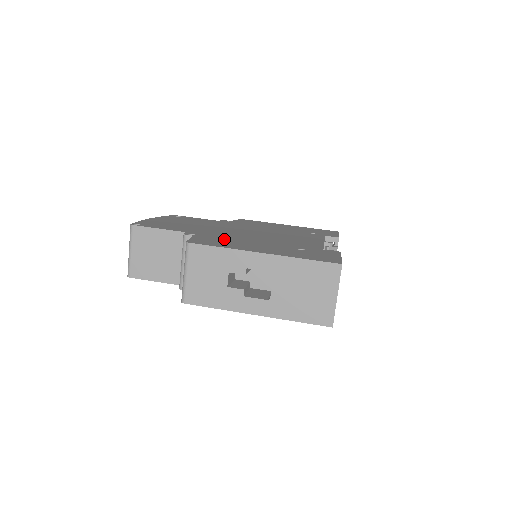
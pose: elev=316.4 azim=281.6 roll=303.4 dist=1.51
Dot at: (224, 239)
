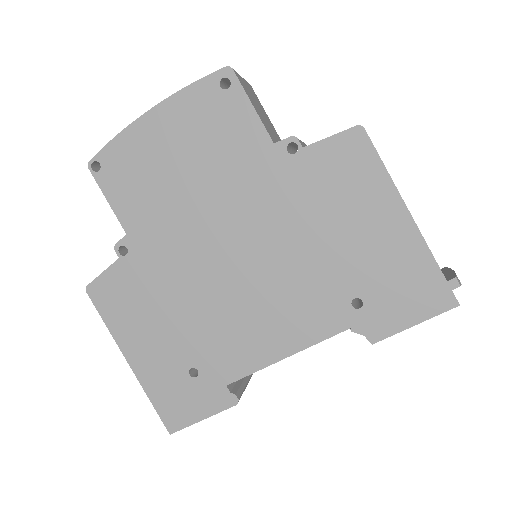
Dot at: (142, 291)
